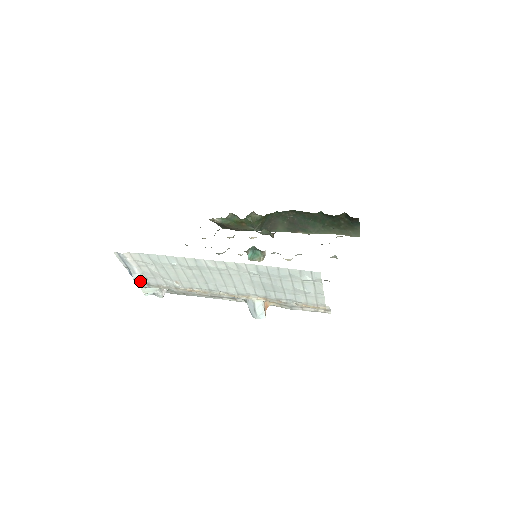
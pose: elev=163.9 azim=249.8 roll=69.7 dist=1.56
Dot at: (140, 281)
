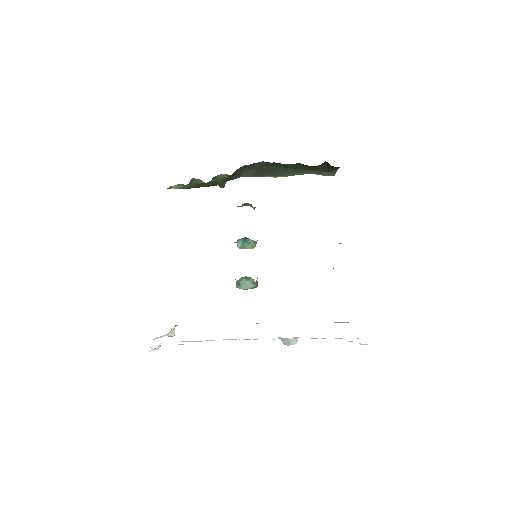
Dot at: occluded
